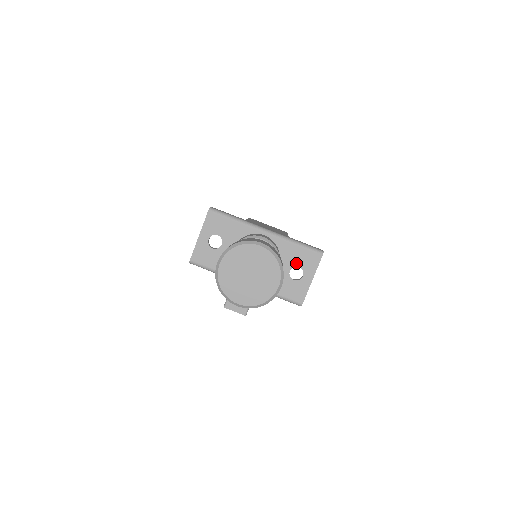
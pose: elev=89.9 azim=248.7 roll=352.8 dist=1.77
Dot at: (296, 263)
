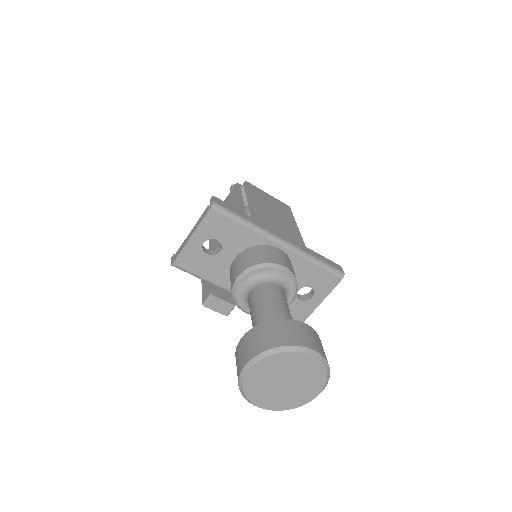
Dot at: (309, 283)
